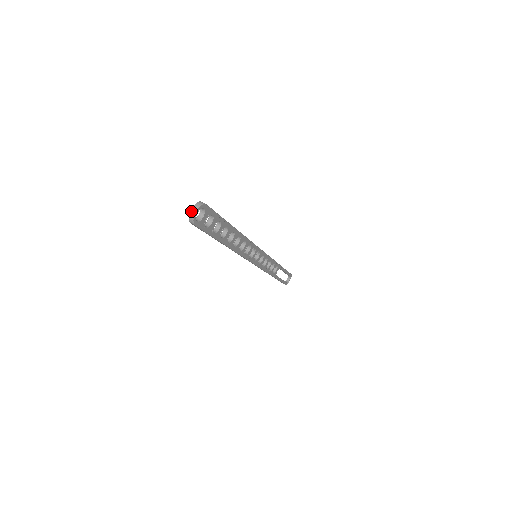
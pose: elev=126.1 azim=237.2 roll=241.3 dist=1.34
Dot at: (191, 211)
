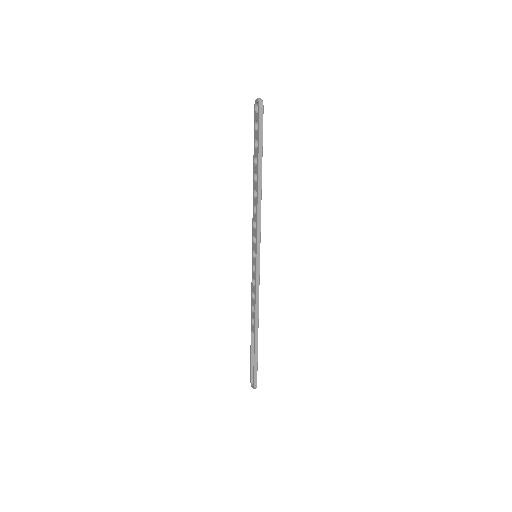
Dot at: (258, 98)
